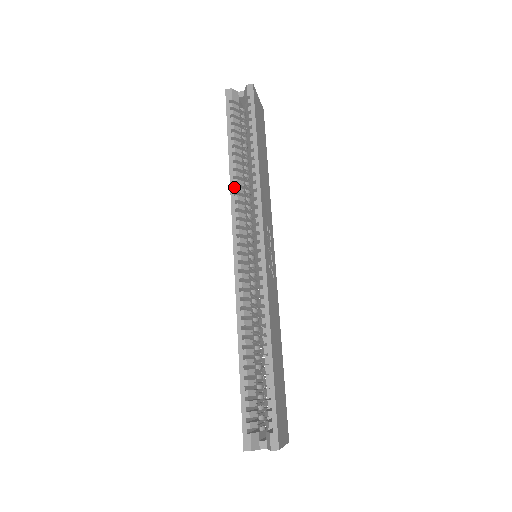
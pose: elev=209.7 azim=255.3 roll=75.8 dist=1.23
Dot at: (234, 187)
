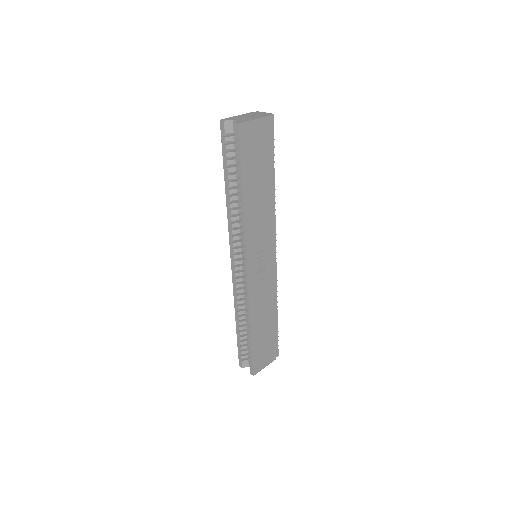
Dot at: (229, 216)
